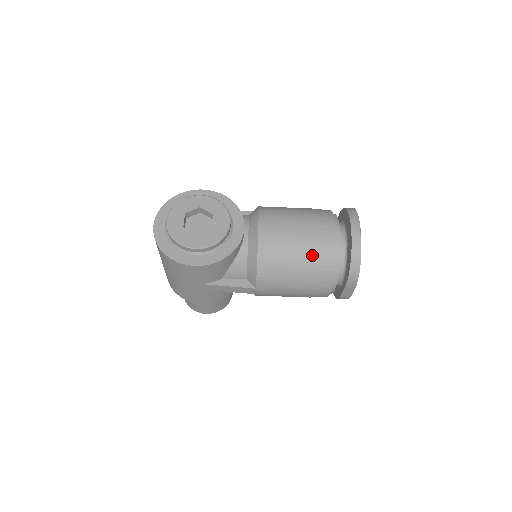
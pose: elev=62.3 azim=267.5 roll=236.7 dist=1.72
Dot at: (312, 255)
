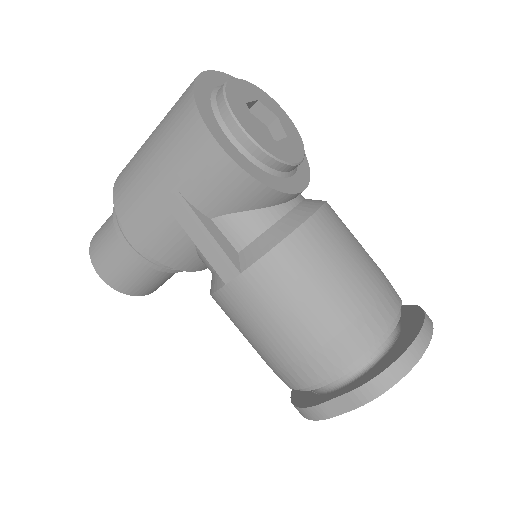
Dot at: (358, 302)
